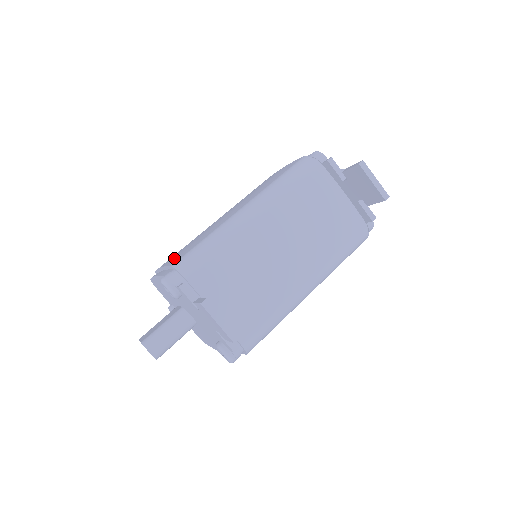
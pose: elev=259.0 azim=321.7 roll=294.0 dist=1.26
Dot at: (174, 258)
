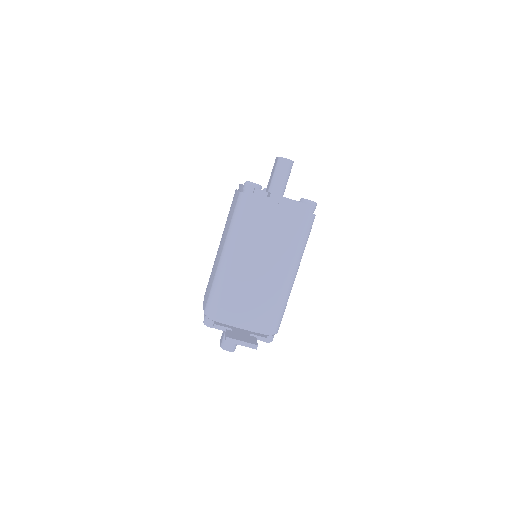
Dot at: (205, 298)
